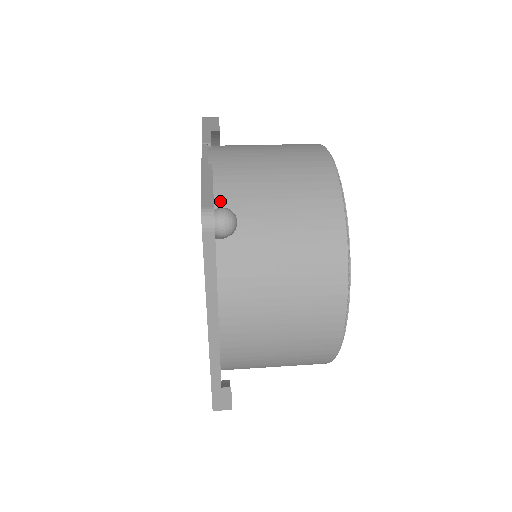
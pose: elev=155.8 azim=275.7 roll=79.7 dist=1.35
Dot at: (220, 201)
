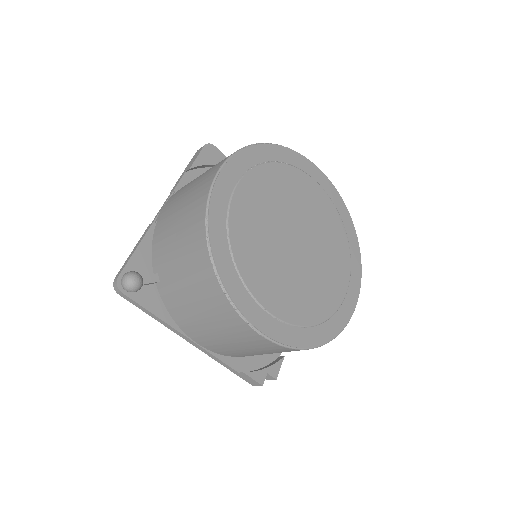
Dot at: (154, 253)
